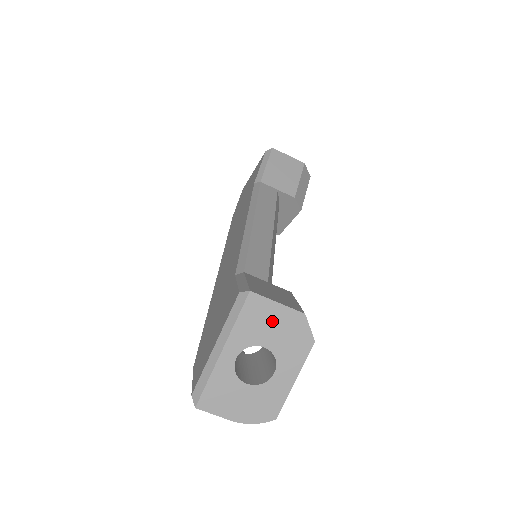
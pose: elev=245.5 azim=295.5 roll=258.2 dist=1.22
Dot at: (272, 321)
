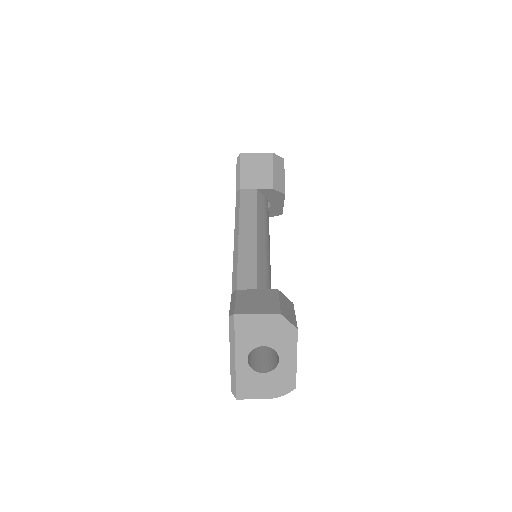
Dot at: (260, 327)
